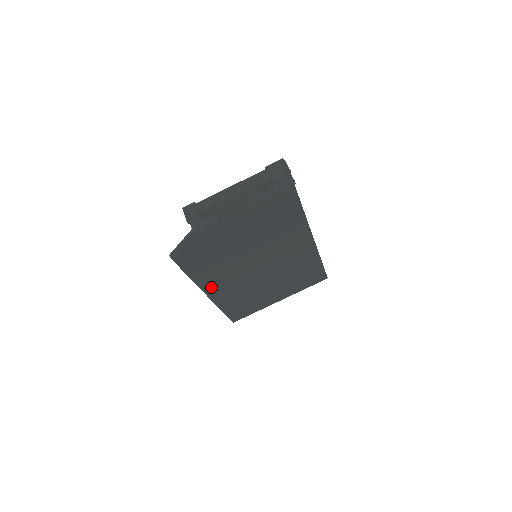
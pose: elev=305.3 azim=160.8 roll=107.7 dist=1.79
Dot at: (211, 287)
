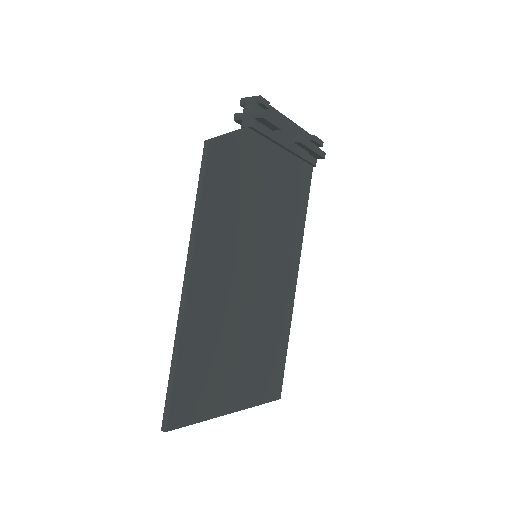
Dot at: (201, 268)
